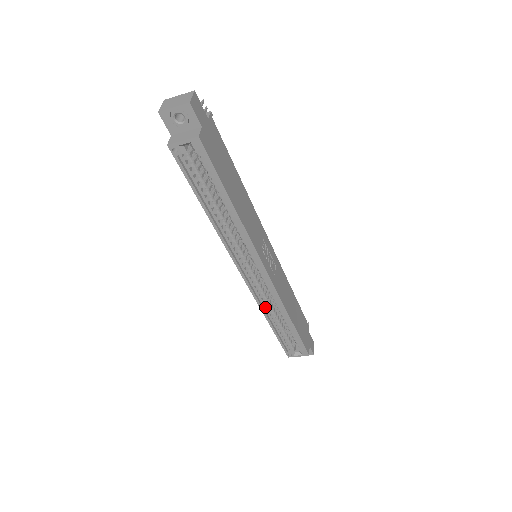
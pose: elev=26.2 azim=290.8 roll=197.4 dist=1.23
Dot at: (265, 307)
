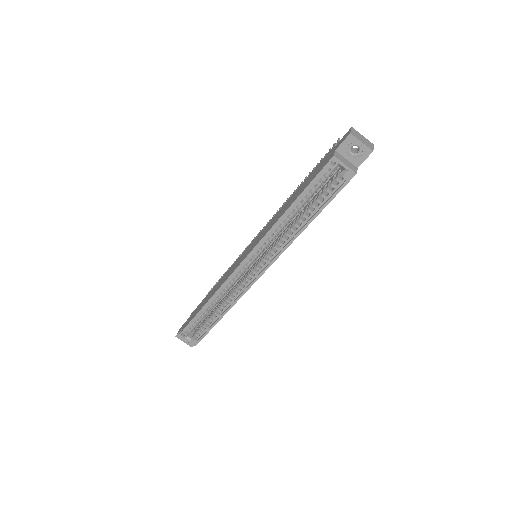
Dot at: (220, 292)
